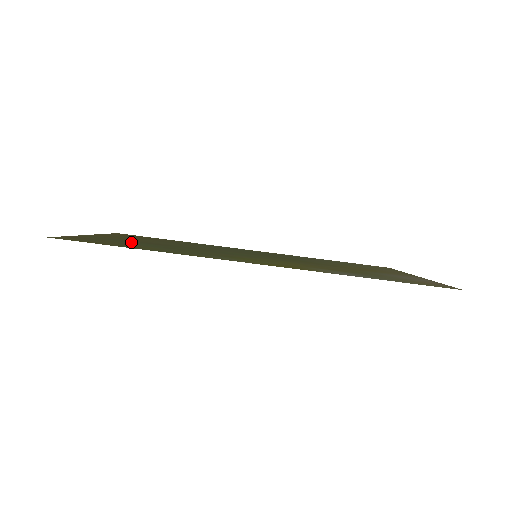
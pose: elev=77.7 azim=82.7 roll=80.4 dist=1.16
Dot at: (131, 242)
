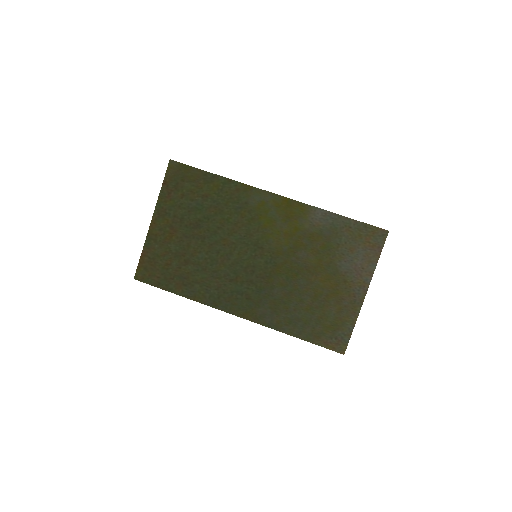
Dot at: (189, 210)
